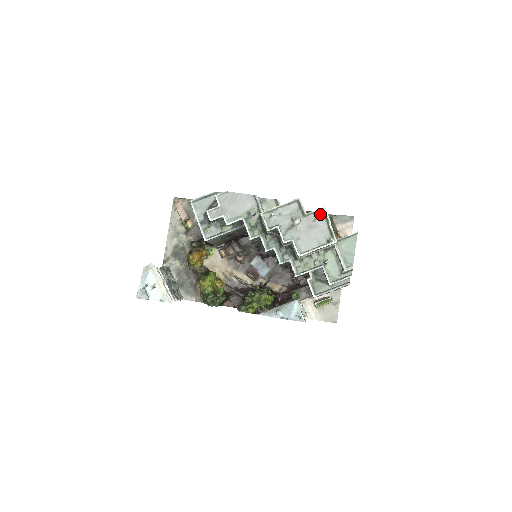
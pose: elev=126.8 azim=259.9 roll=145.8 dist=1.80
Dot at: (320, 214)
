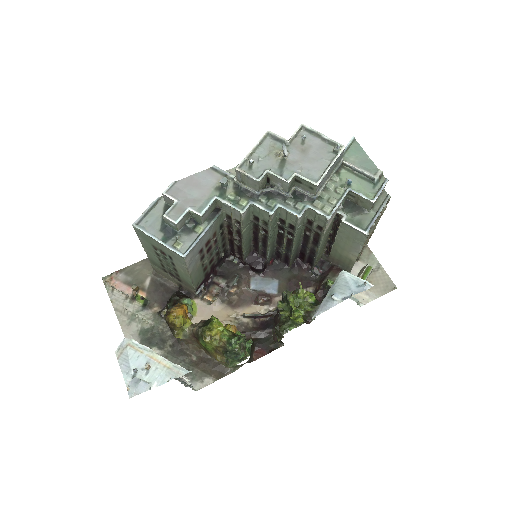
Dot at: (303, 133)
